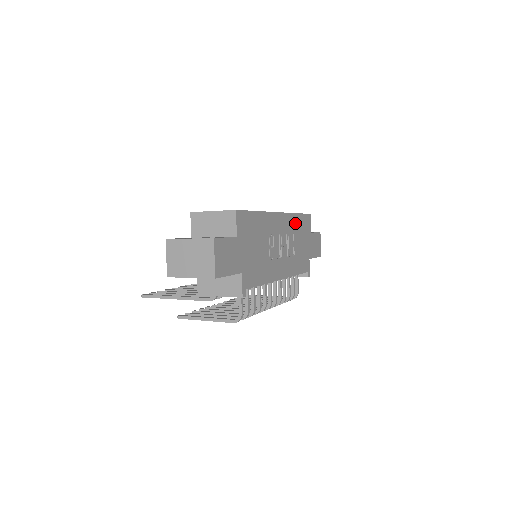
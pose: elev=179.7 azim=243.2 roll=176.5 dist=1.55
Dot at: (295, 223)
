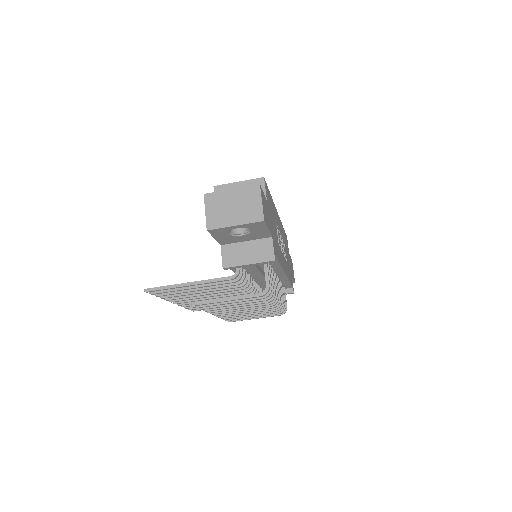
Dot at: (283, 233)
